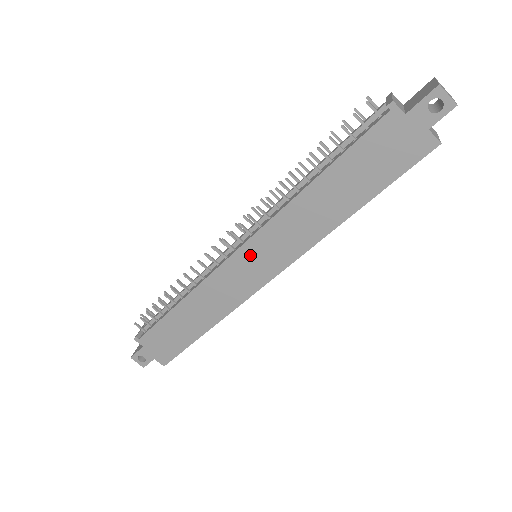
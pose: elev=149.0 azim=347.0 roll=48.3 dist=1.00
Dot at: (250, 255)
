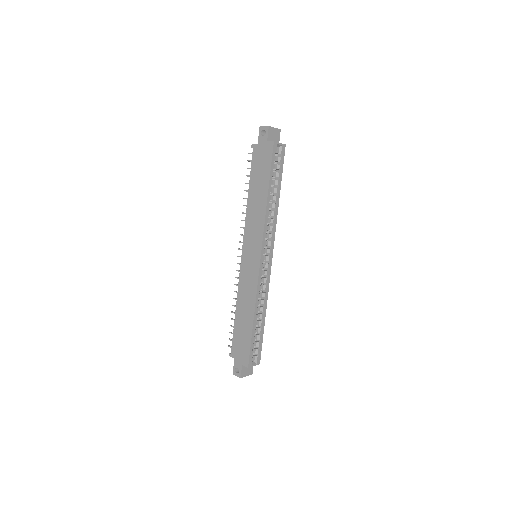
Dot at: (247, 252)
